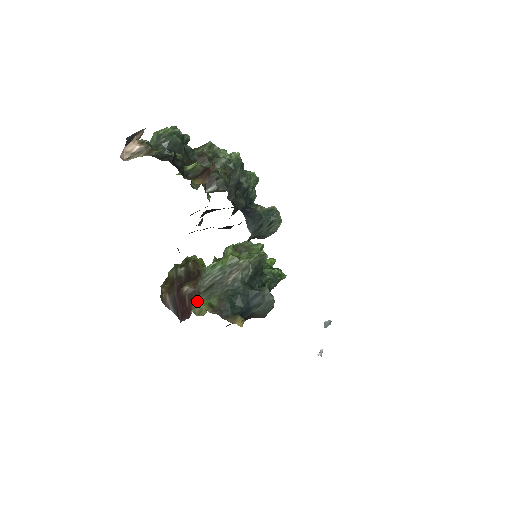
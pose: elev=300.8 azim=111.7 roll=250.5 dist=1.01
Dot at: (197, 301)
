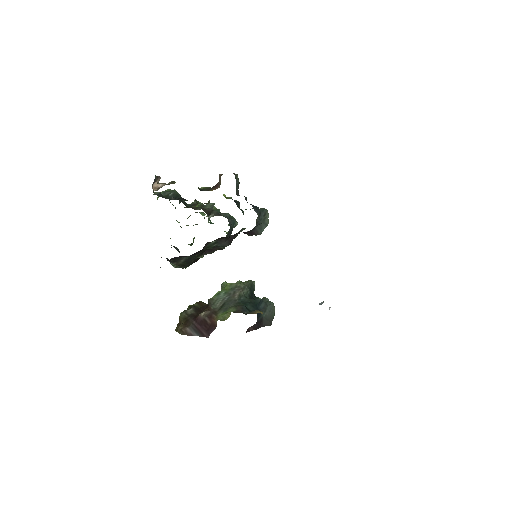
Dot at: (217, 316)
